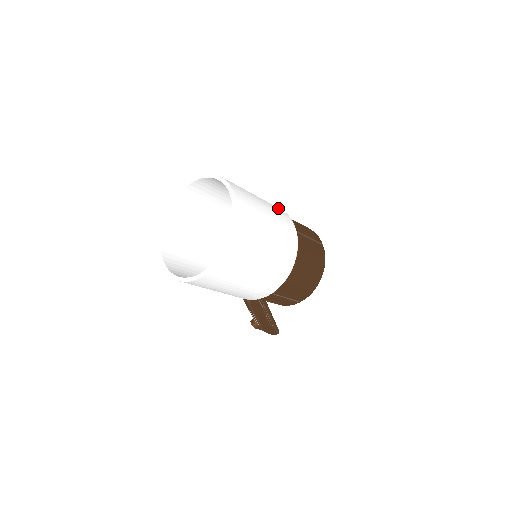
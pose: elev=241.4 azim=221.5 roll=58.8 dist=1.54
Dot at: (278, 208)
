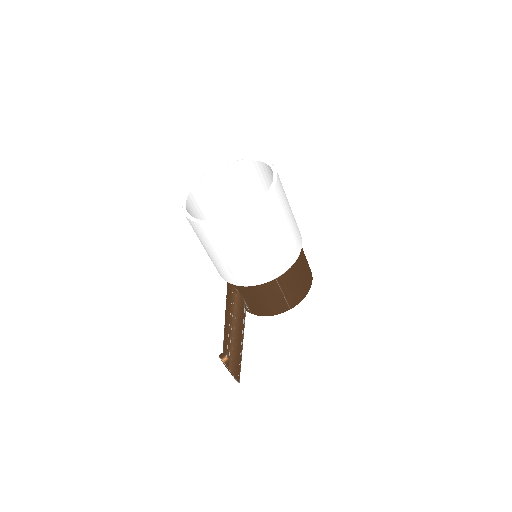
Dot at: occluded
